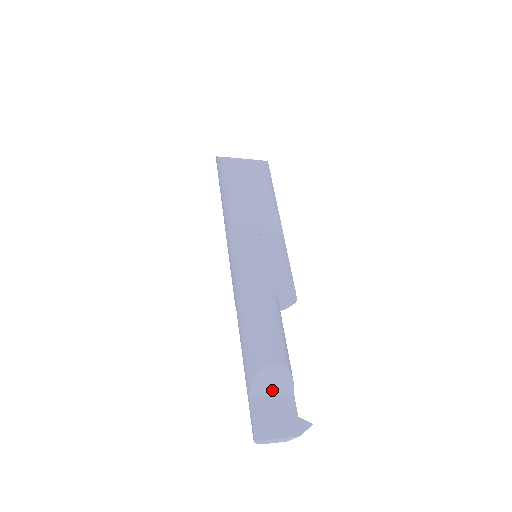
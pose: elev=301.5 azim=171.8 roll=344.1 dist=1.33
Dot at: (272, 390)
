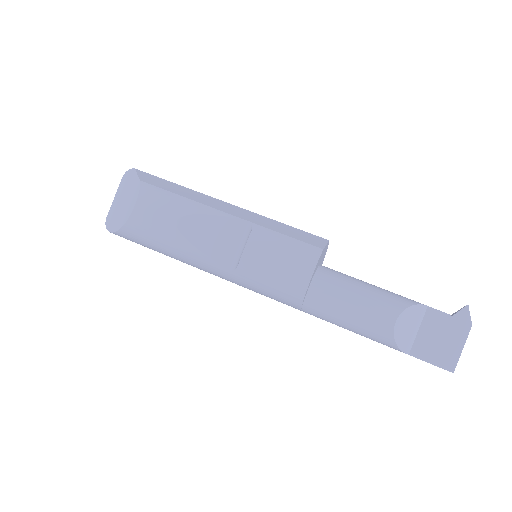
Dot at: (414, 329)
